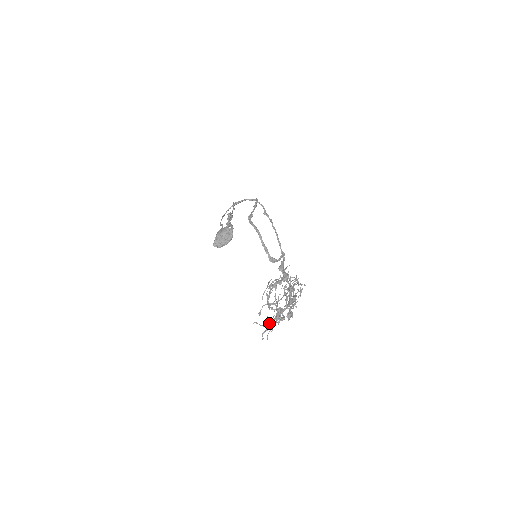
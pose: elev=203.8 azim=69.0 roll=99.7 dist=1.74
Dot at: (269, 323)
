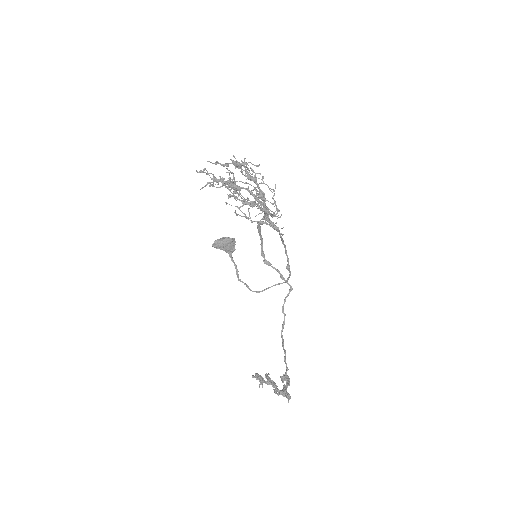
Dot at: (214, 179)
